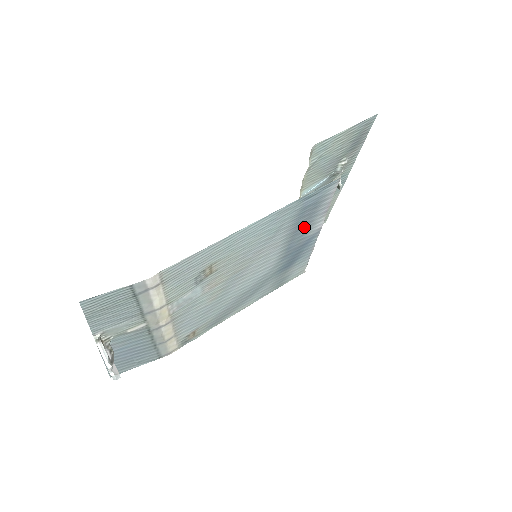
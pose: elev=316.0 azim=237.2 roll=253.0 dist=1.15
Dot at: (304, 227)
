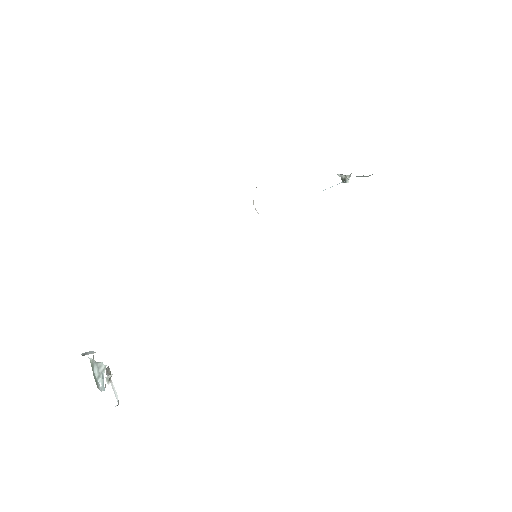
Dot at: occluded
